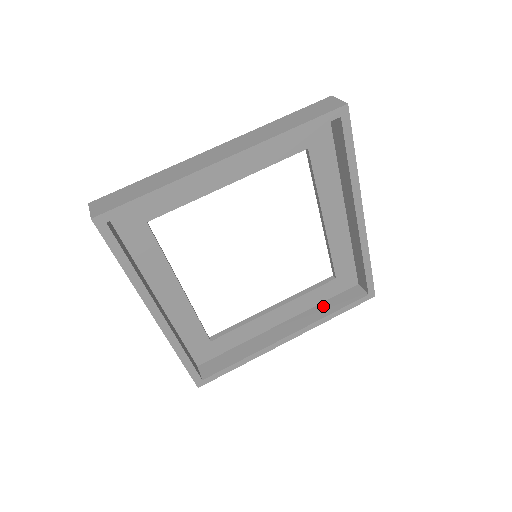
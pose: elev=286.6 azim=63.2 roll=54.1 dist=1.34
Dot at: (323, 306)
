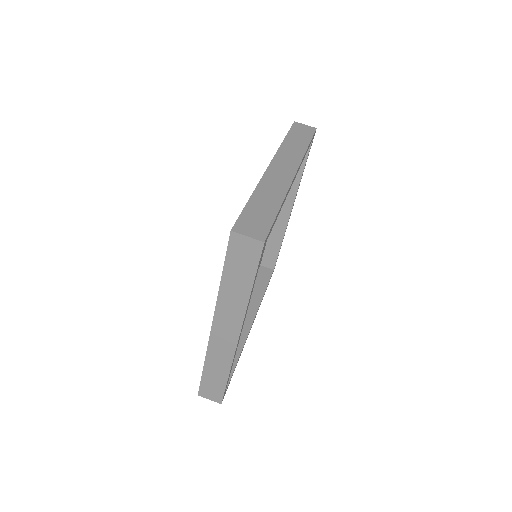
Dot at: occluded
